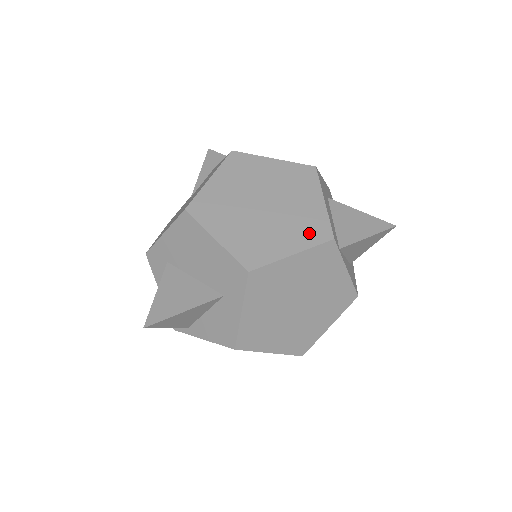
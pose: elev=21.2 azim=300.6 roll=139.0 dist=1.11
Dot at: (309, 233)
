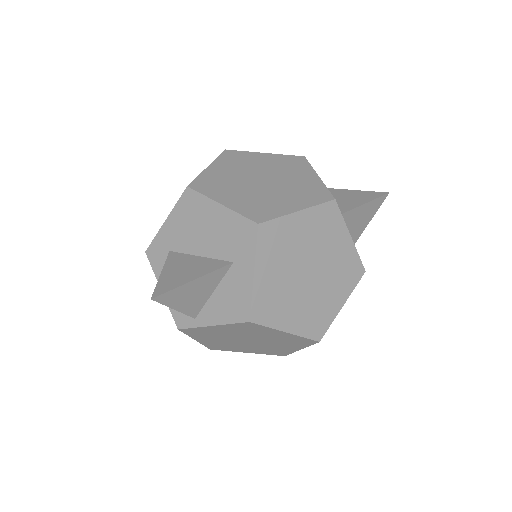
Dot at: (310, 196)
